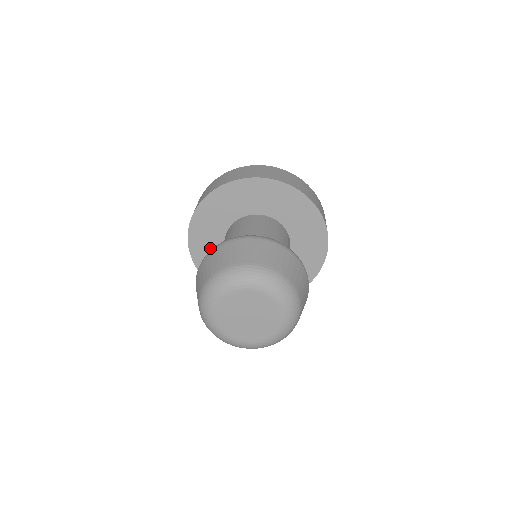
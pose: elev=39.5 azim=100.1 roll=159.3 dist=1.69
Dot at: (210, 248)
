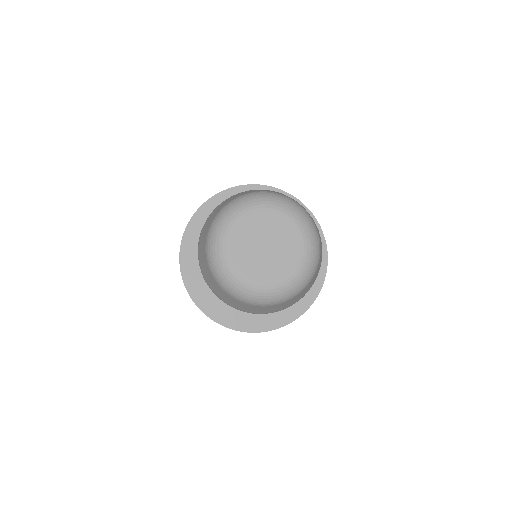
Dot at: occluded
